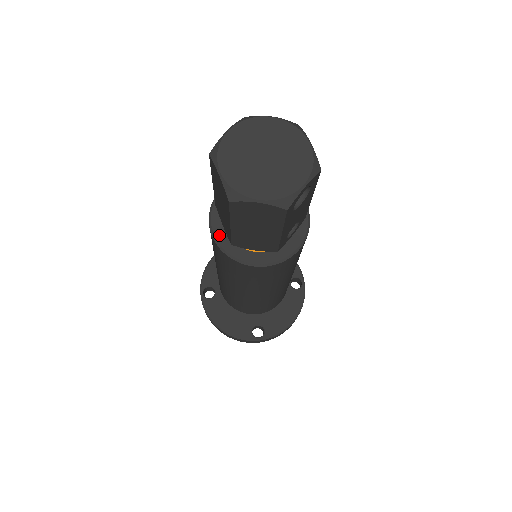
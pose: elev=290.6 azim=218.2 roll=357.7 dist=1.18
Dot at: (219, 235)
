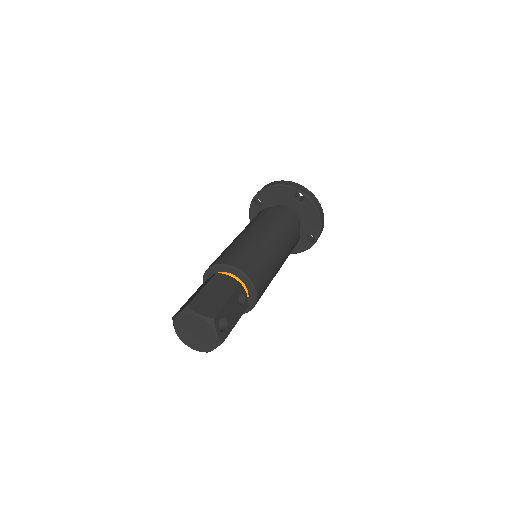
Dot at: occluded
